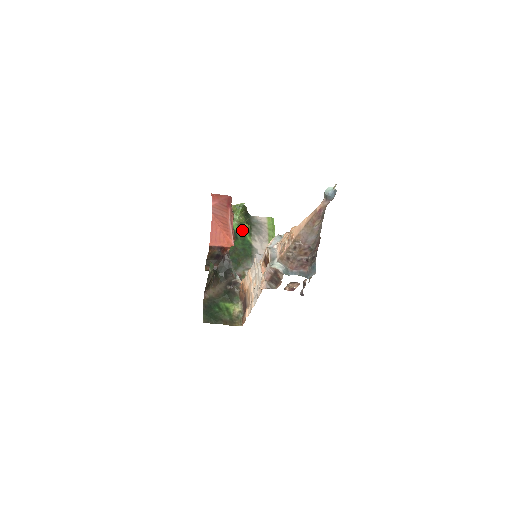
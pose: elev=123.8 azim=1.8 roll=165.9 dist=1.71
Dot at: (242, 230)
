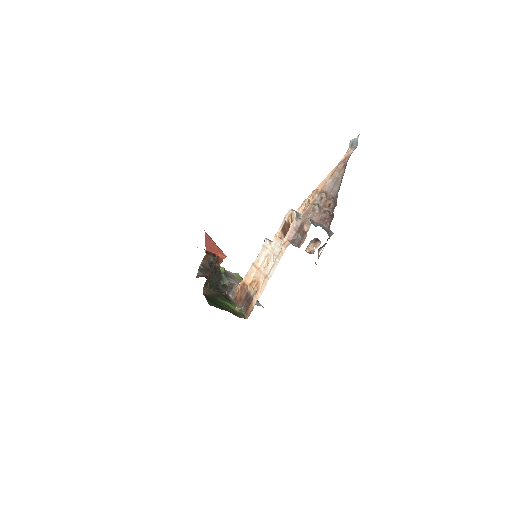
Dot at: occluded
